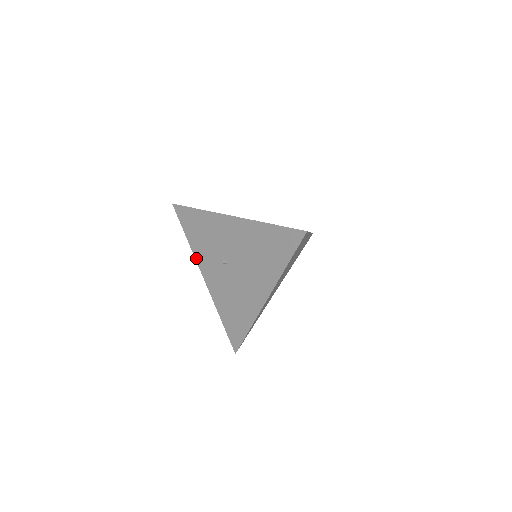
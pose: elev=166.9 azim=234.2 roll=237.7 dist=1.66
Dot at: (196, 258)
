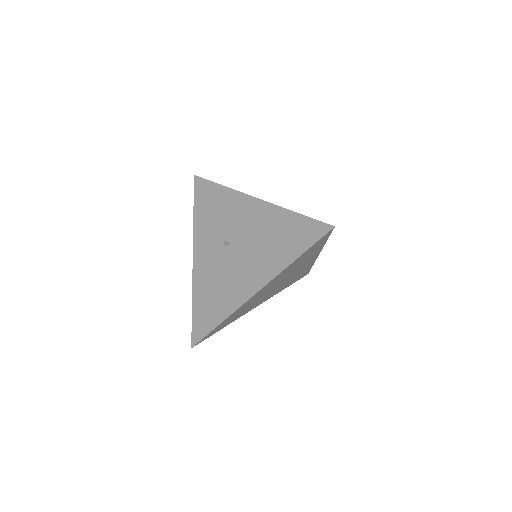
Dot at: (194, 234)
